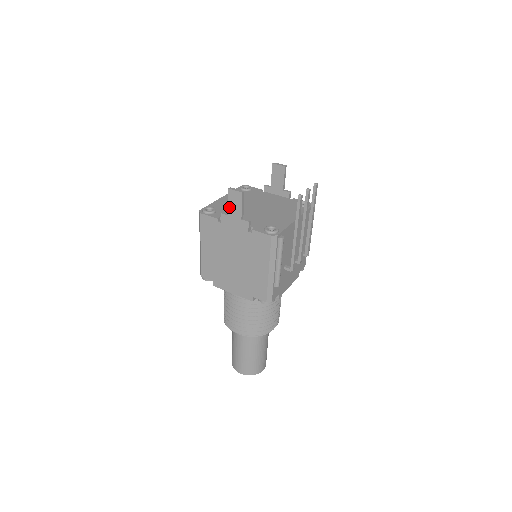
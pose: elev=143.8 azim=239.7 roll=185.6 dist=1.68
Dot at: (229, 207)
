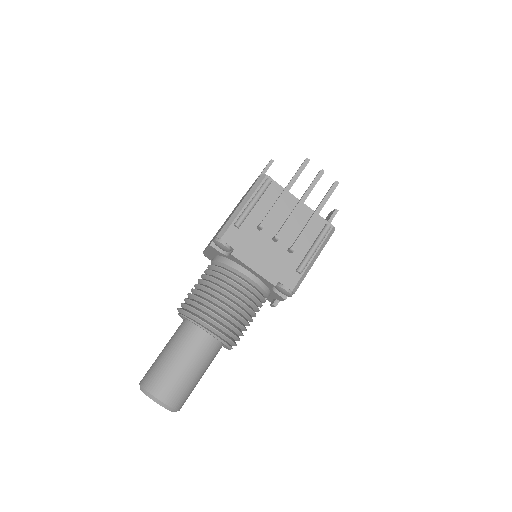
Dot at: (258, 176)
